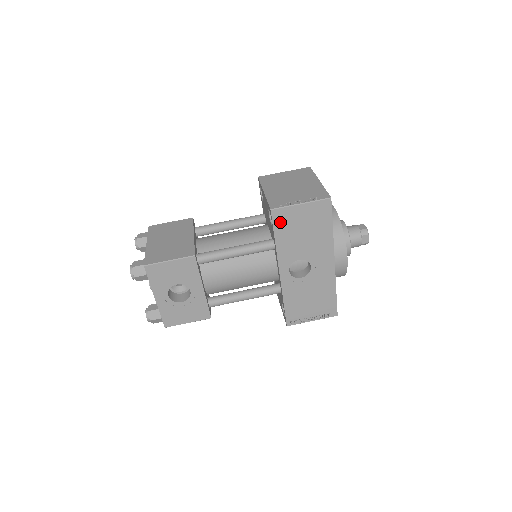
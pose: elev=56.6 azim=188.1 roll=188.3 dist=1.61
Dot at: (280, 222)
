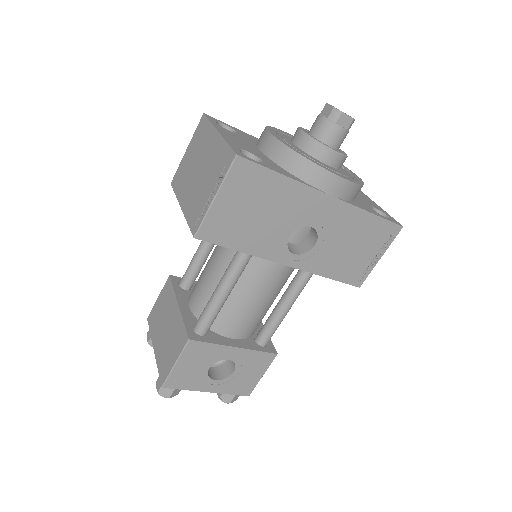
Dot at: (220, 235)
